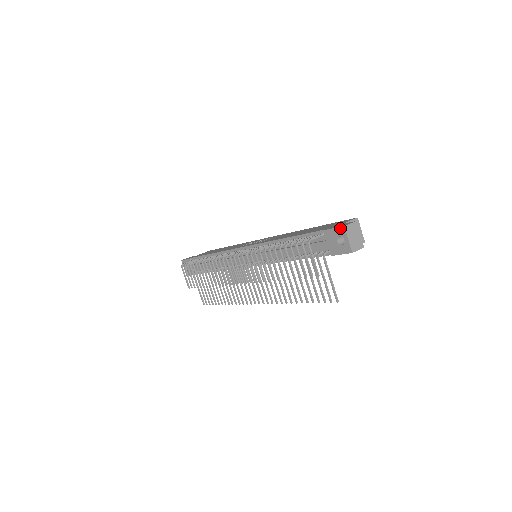
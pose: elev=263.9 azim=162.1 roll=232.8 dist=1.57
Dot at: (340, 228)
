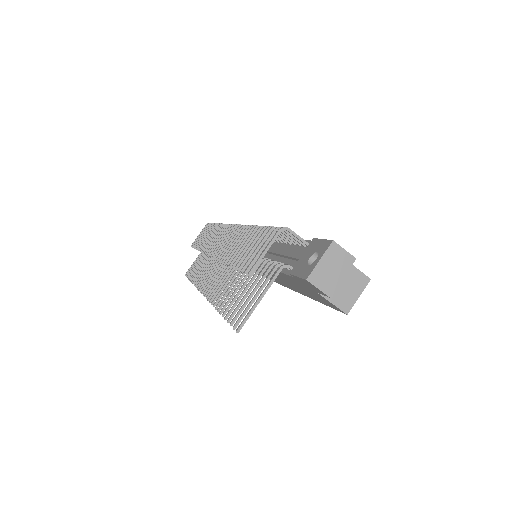
Dot at: (328, 241)
